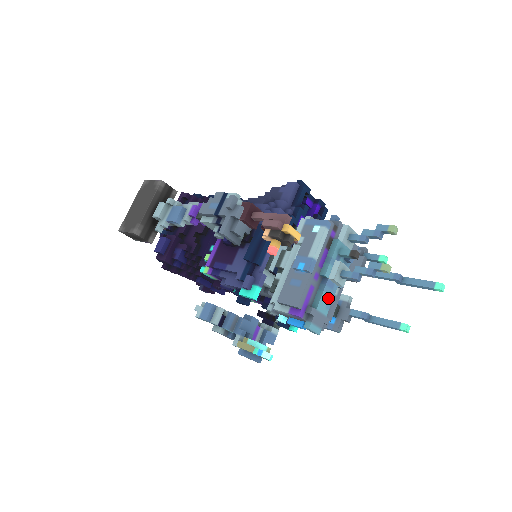
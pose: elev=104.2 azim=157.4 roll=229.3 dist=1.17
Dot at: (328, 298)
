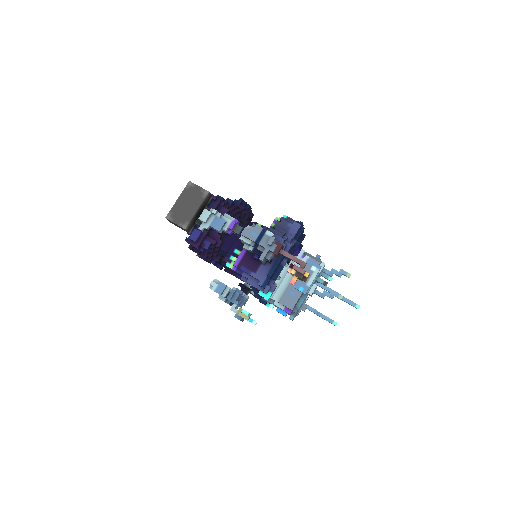
Dot at: (303, 302)
